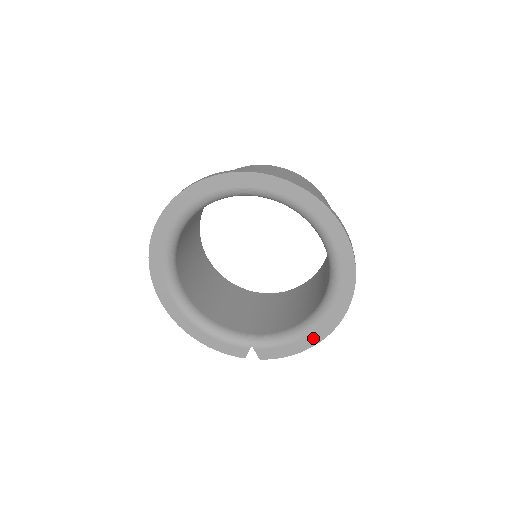
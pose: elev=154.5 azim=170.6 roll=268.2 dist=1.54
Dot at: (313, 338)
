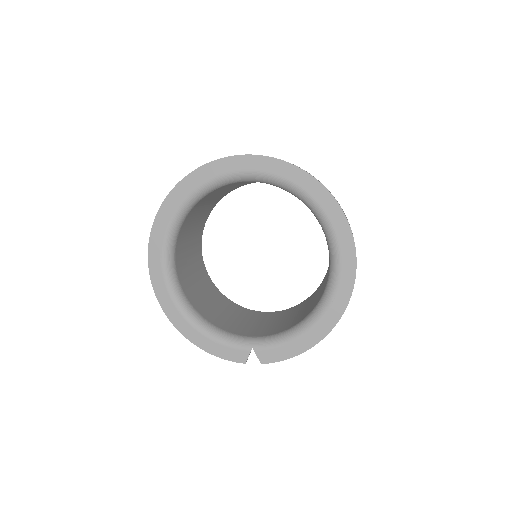
Dot at: (317, 333)
